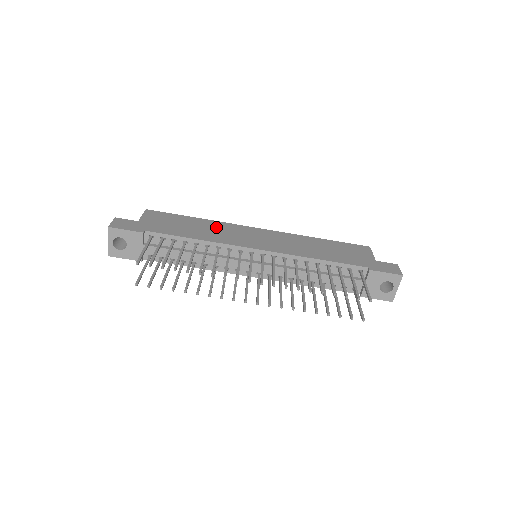
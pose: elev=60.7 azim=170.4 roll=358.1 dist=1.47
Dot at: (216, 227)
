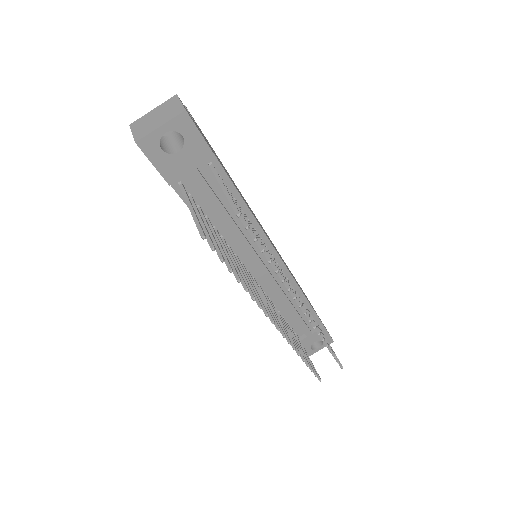
Dot at: occluded
